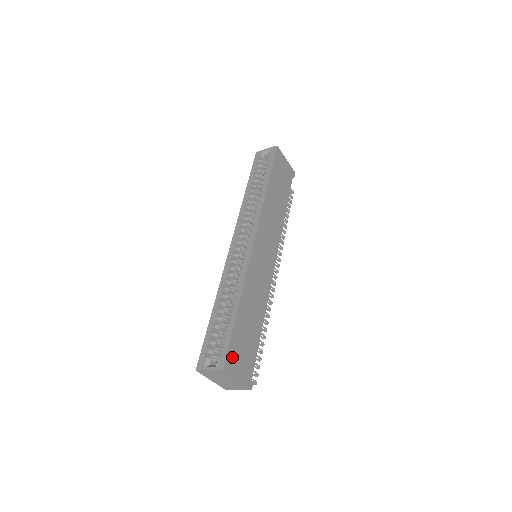
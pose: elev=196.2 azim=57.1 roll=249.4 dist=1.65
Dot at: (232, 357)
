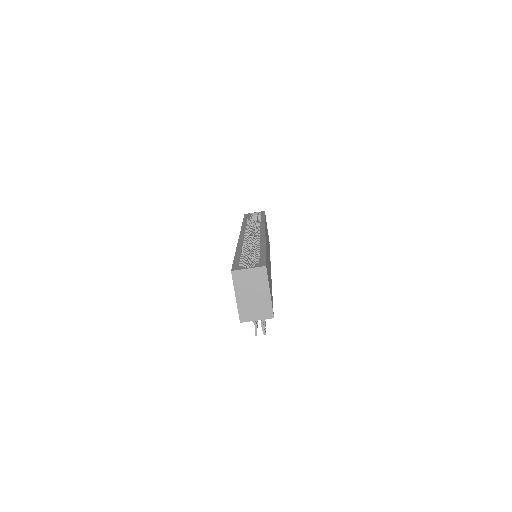
Dot at: (267, 270)
